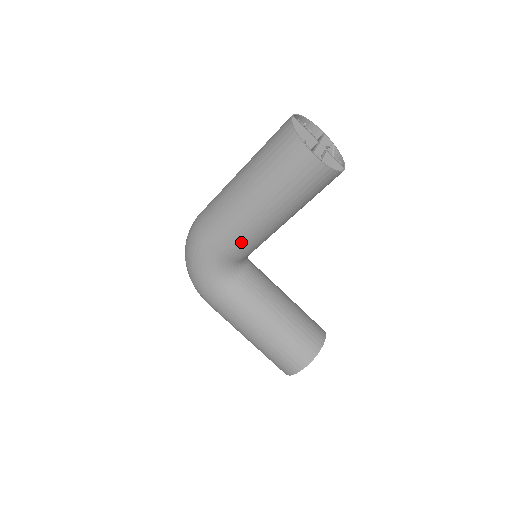
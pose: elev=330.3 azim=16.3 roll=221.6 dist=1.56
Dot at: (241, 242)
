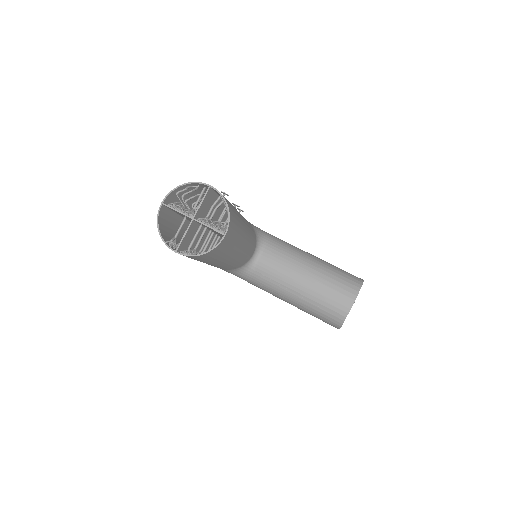
Dot at: (222, 267)
